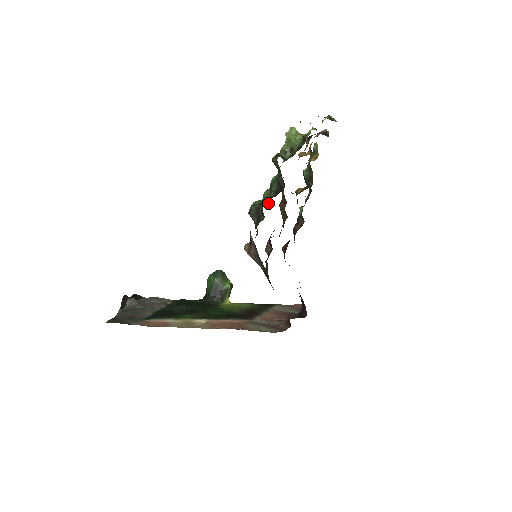
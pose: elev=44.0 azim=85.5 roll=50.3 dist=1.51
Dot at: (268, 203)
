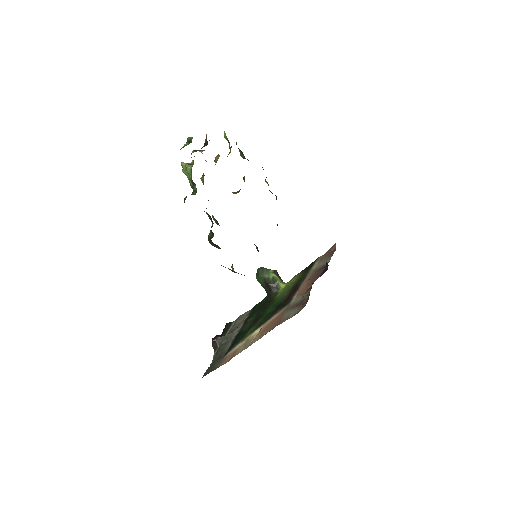
Dot at: (213, 234)
